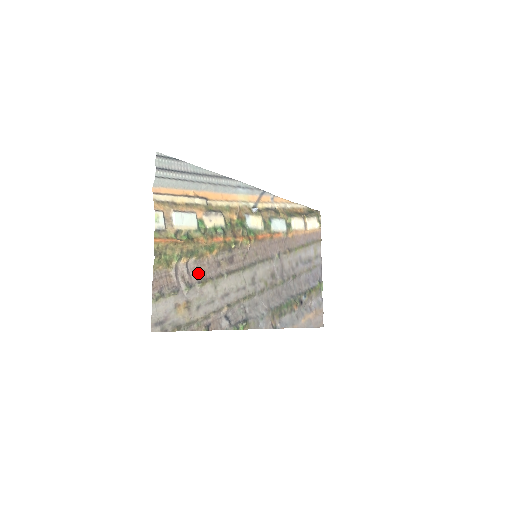
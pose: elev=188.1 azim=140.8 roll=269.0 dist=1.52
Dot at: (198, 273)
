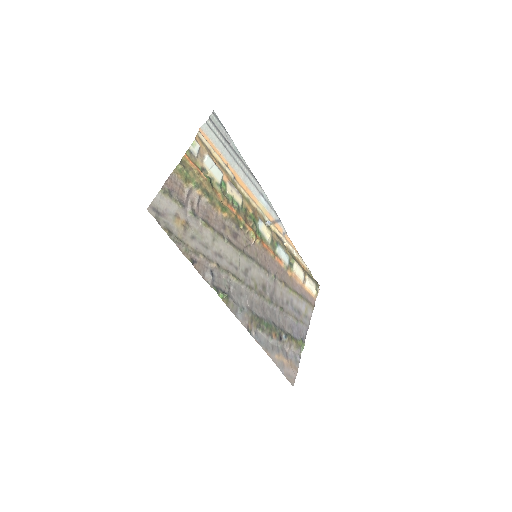
Dot at: (205, 214)
